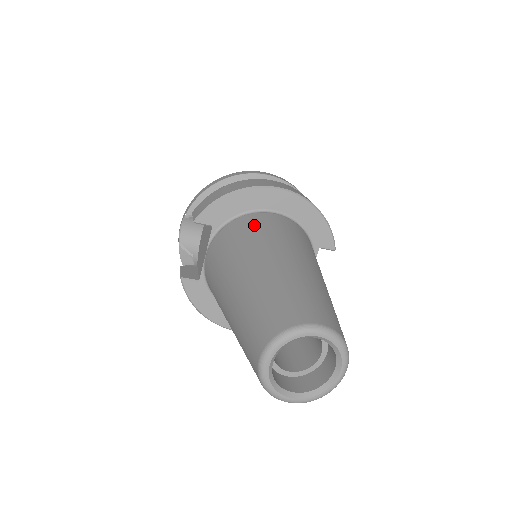
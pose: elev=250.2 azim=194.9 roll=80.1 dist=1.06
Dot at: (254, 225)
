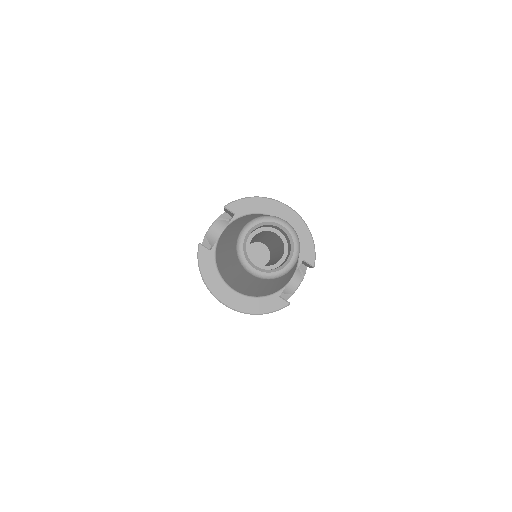
Dot at: occluded
